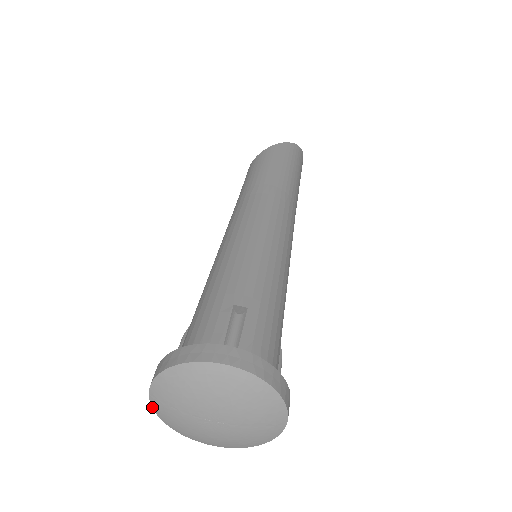
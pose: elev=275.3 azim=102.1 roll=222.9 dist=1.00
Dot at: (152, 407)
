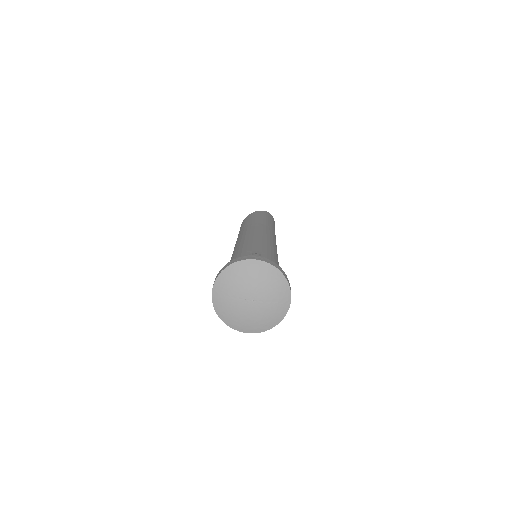
Dot at: (213, 304)
